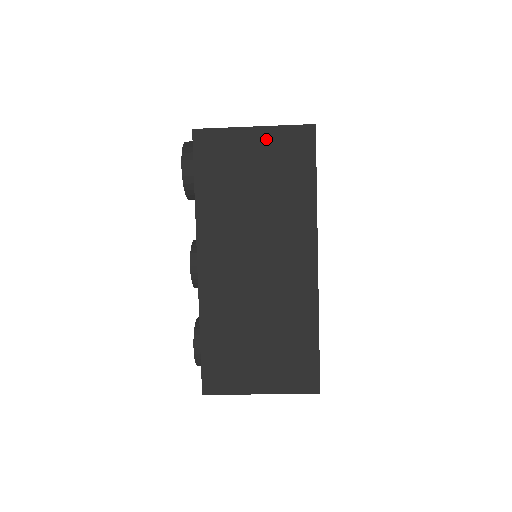
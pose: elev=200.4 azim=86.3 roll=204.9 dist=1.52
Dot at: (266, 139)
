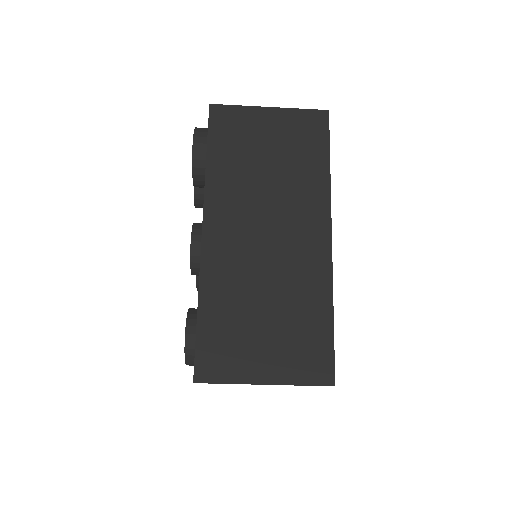
Dot at: (281, 118)
